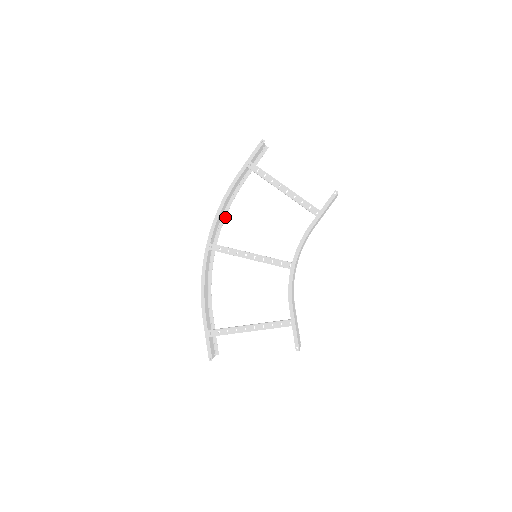
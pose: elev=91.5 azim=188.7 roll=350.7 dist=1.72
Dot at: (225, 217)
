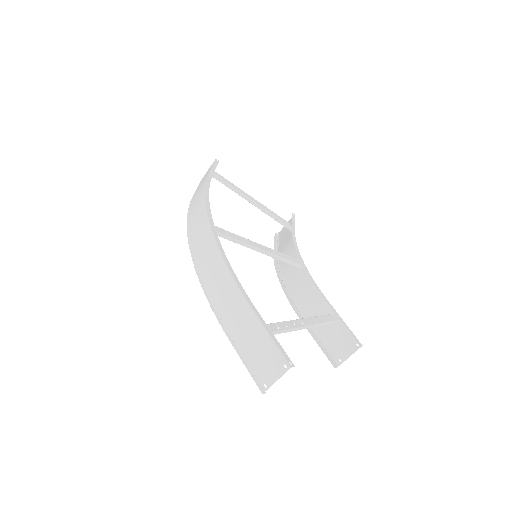
Dot at: occluded
